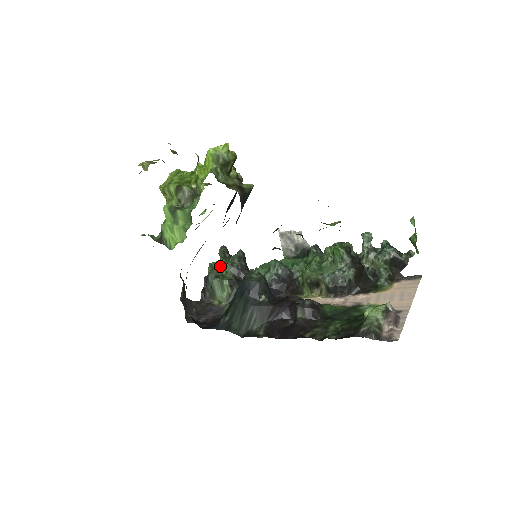
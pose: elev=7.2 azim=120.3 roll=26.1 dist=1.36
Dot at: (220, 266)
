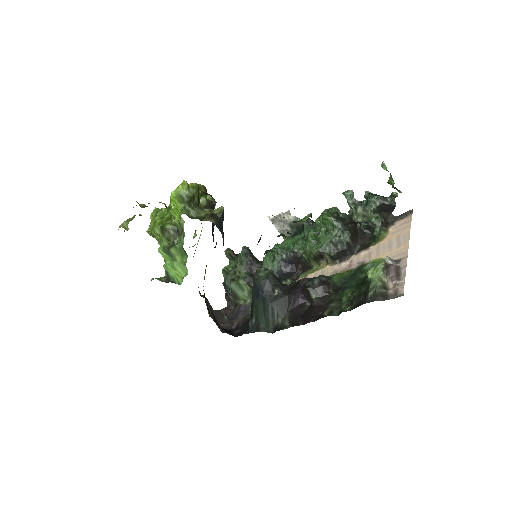
Dot at: (232, 268)
